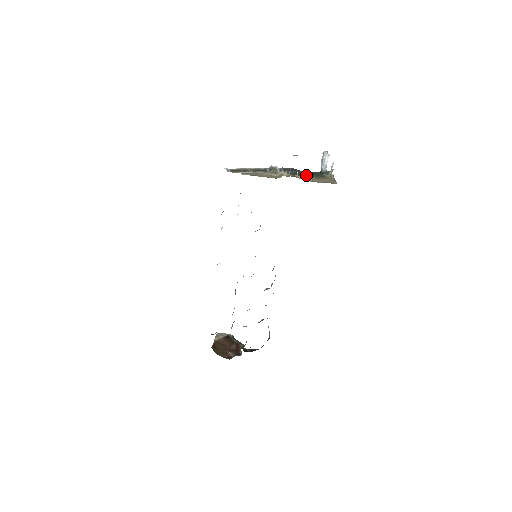
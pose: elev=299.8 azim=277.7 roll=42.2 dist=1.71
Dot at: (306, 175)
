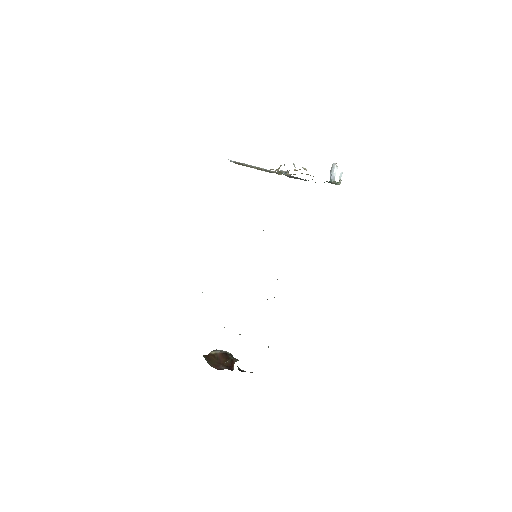
Dot at: occluded
